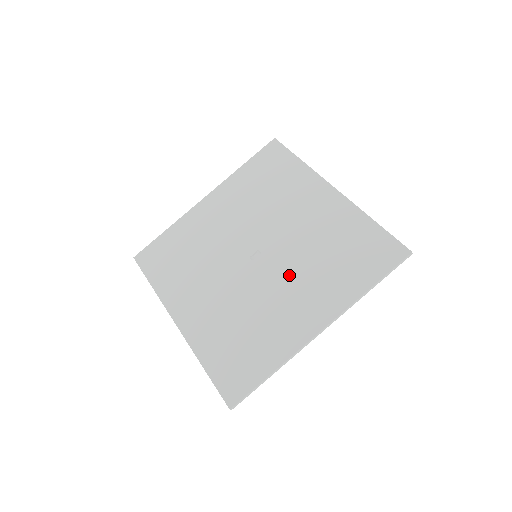
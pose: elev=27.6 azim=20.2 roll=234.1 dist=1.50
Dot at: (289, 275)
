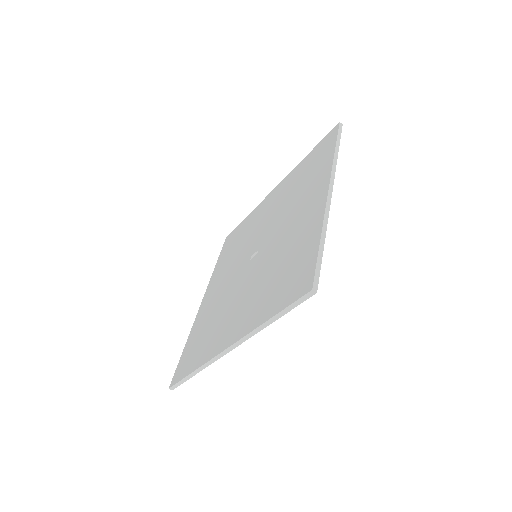
Dot at: (251, 283)
